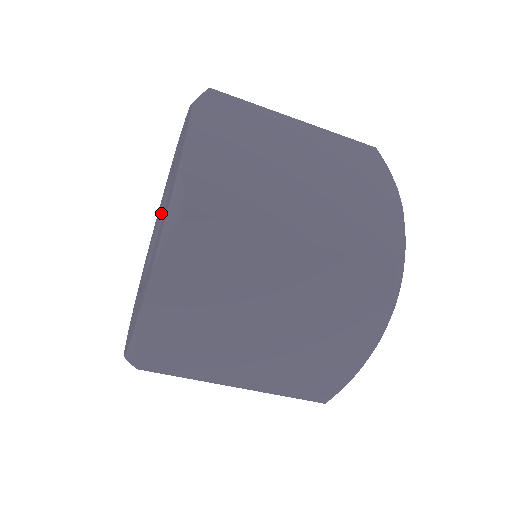
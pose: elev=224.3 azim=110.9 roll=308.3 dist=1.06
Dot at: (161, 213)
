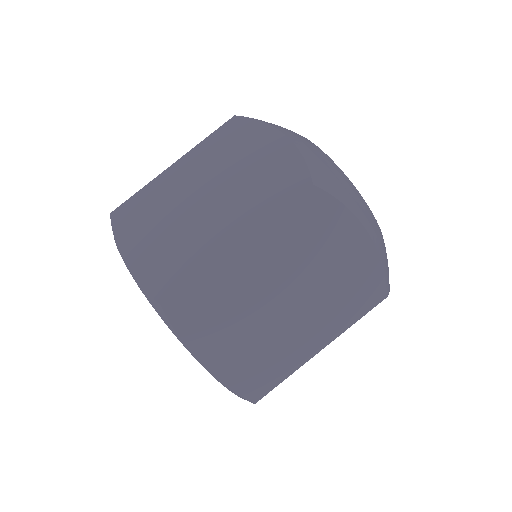
Dot at: occluded
